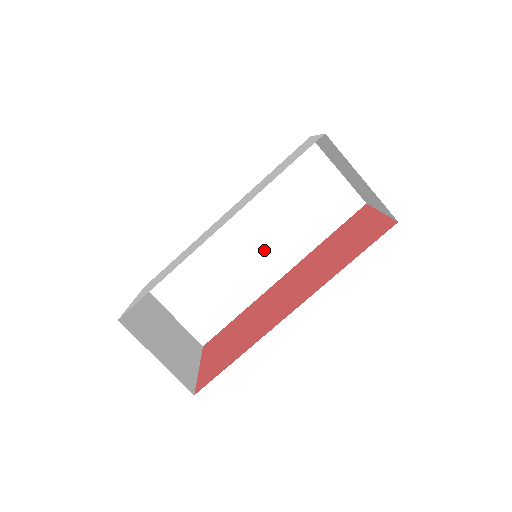
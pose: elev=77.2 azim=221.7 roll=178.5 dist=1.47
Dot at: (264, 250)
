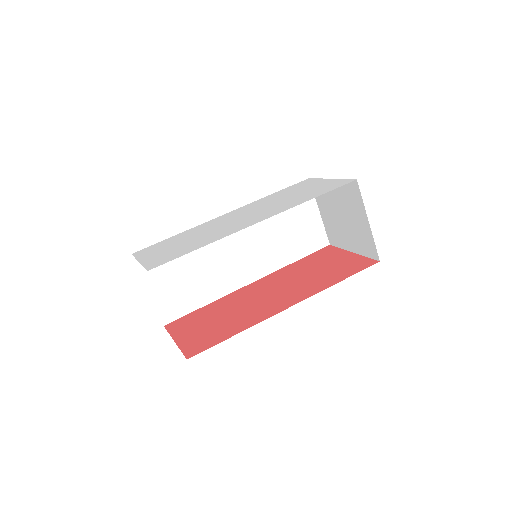
Dot at: (245, 255)
